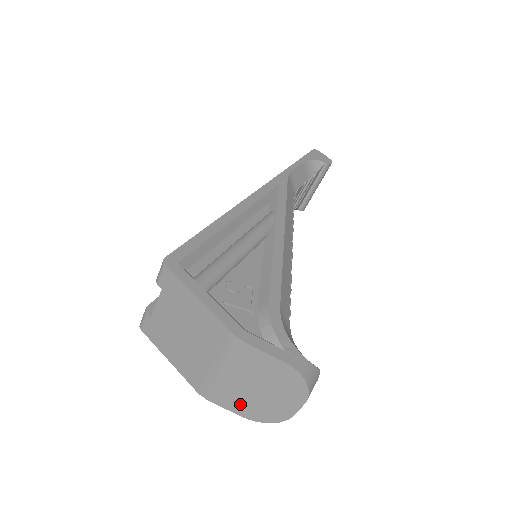
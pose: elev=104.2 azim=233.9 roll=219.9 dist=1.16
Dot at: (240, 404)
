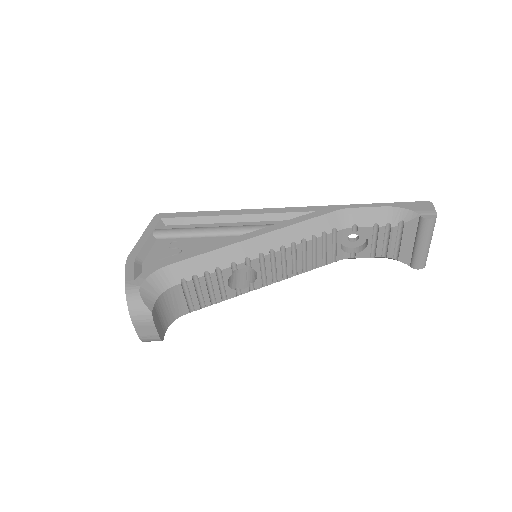
Dot at: occluded
